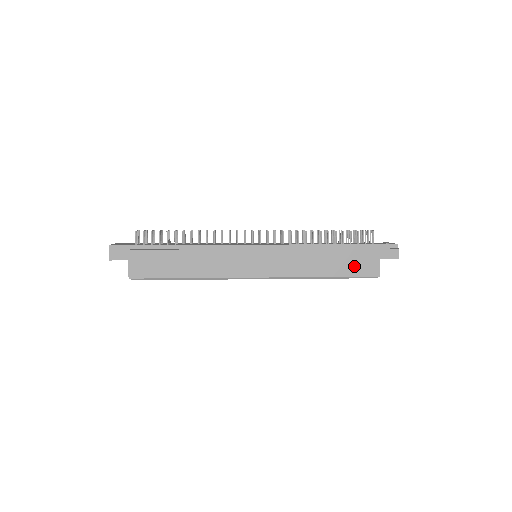
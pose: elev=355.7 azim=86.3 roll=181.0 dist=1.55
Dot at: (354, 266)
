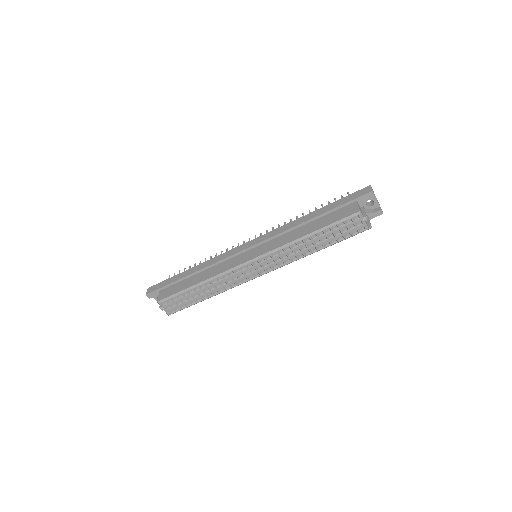
Dot at: (333, 216)
